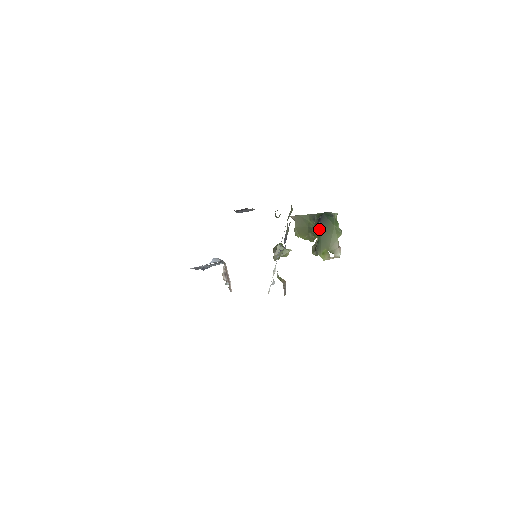
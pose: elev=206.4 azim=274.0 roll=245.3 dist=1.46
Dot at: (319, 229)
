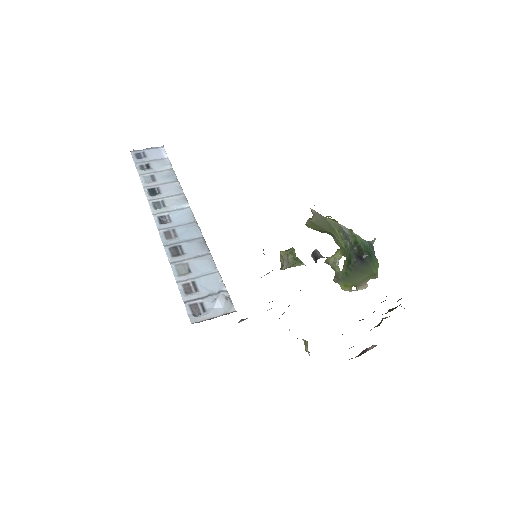
Dot at: (354, 267)
